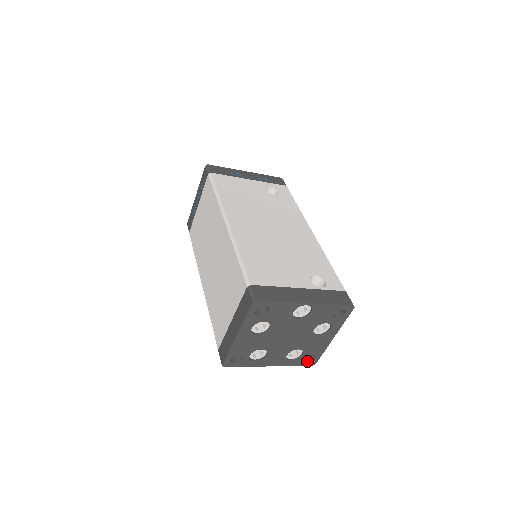
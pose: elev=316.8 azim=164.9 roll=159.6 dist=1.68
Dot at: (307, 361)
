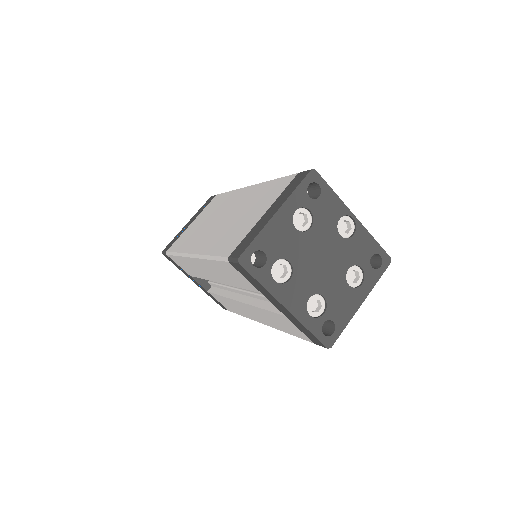
Dot at: (323, 334)
